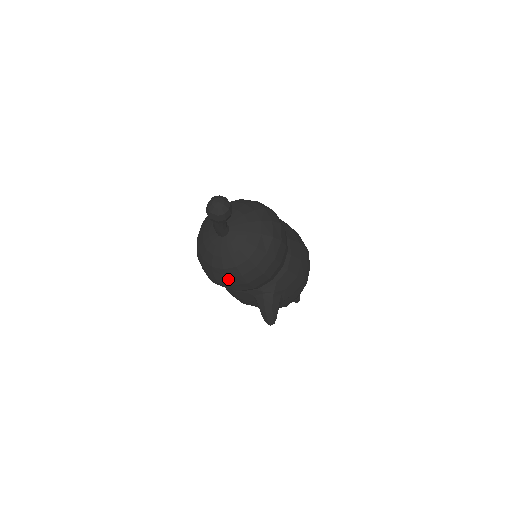
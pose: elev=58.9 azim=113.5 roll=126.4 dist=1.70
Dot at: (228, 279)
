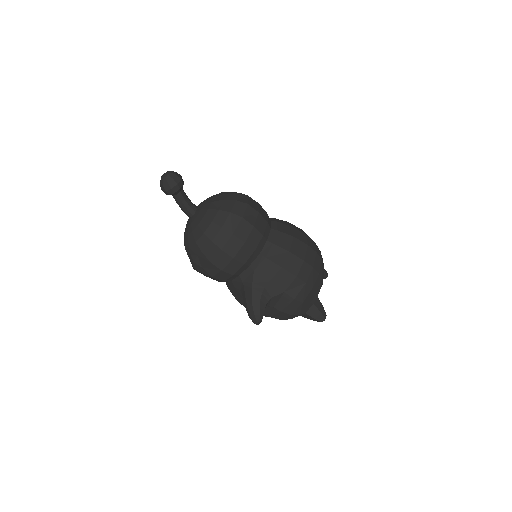
Dot at: (195, 259)
